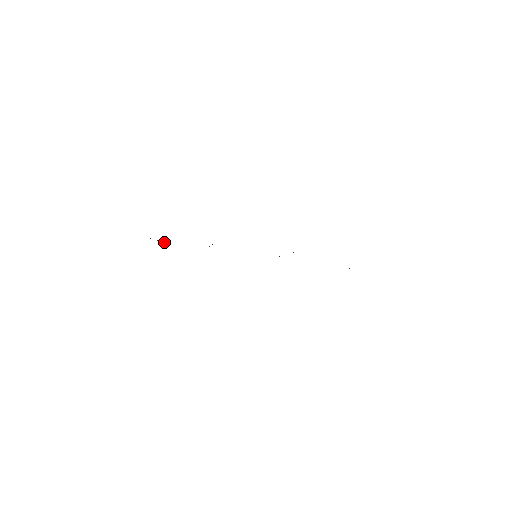
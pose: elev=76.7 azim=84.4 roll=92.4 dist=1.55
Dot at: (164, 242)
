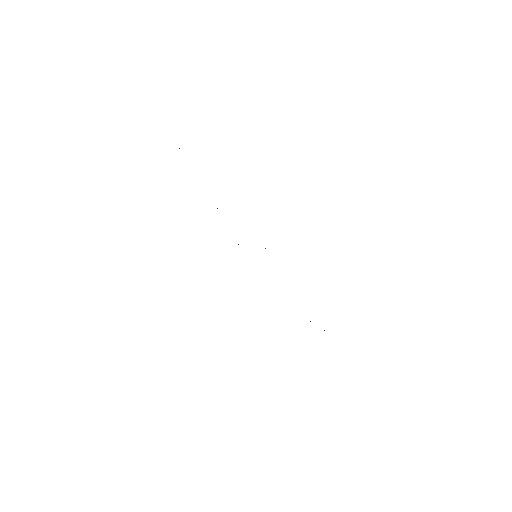
Dot at: occluded
